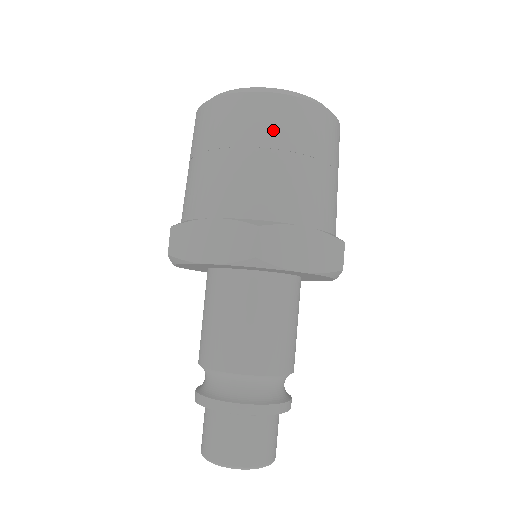
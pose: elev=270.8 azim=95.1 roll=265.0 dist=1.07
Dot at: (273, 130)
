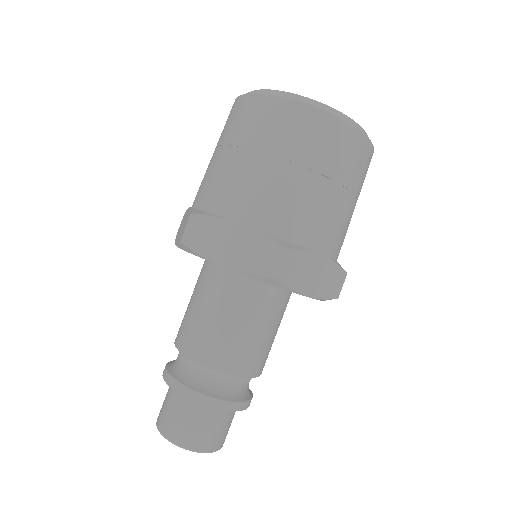
Dot at: (322, 153)
